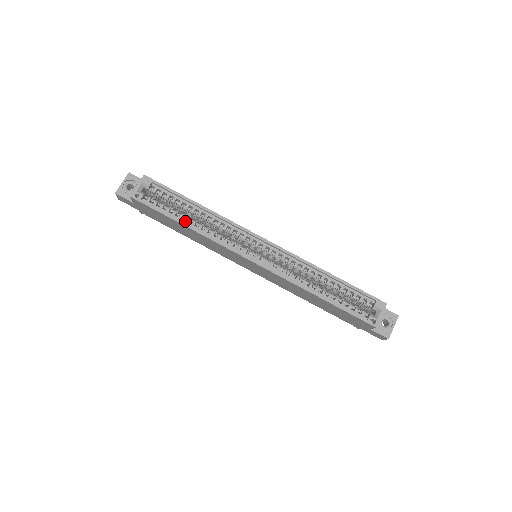
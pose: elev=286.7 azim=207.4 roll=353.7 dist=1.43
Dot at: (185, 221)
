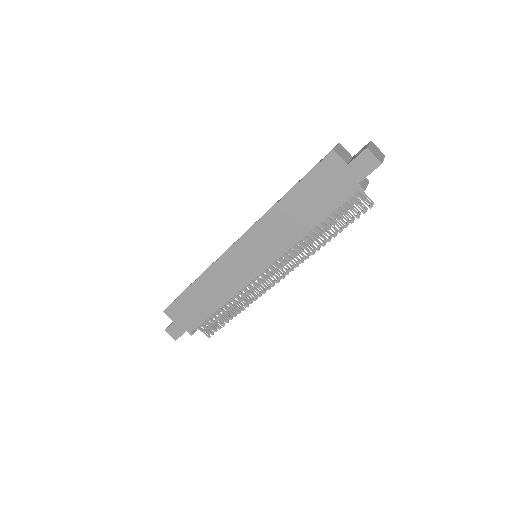
Dot at: (195, 285)
